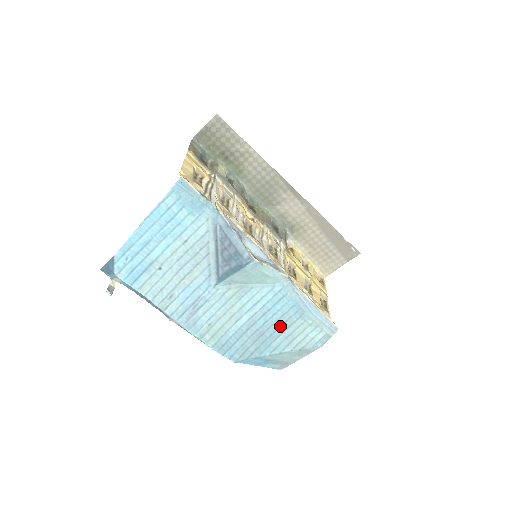
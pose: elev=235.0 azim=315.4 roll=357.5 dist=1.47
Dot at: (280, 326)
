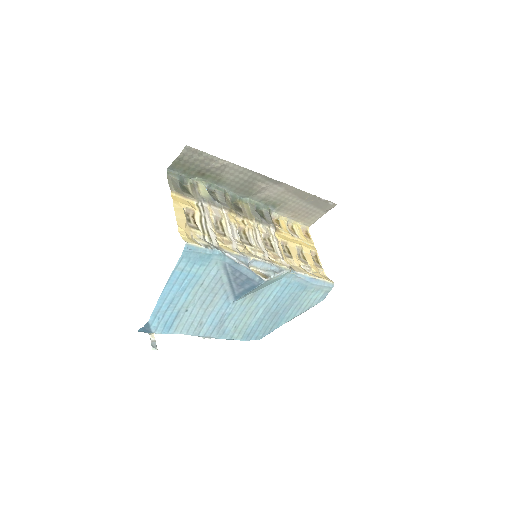
Dot at: (289, 303)
